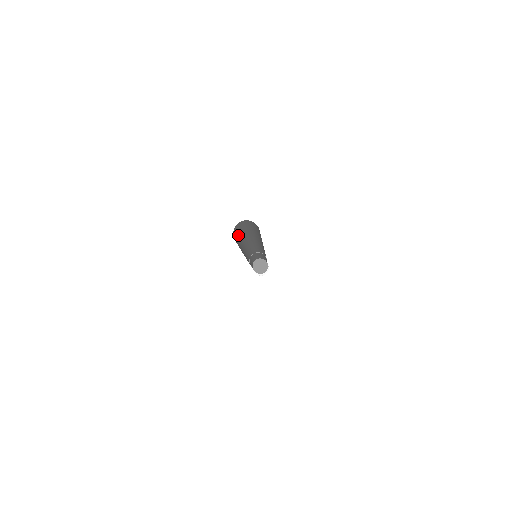
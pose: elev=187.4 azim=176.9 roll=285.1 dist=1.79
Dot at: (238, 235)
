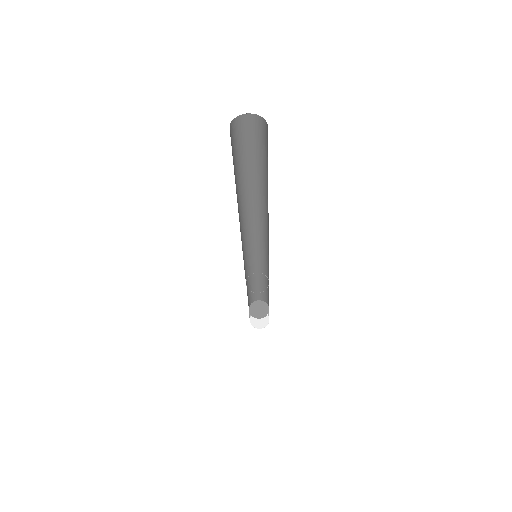
Dot at: (247, 156)
